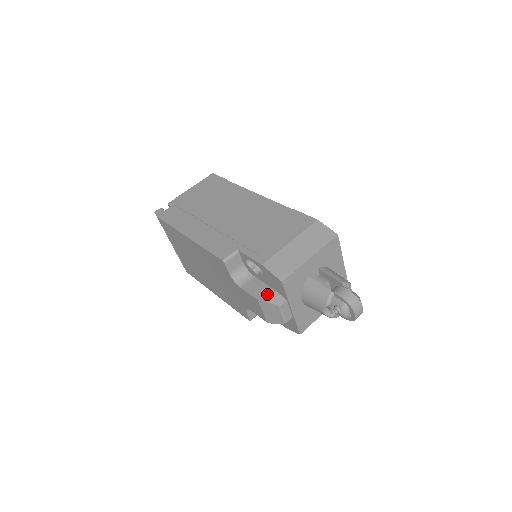
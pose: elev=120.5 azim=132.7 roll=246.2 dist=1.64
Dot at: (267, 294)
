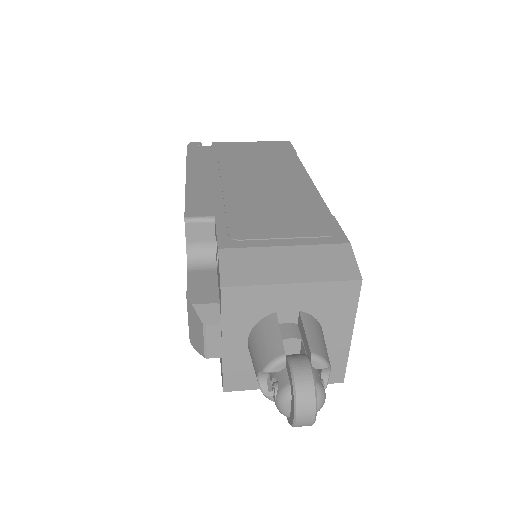
Dot at: (205, 298)
